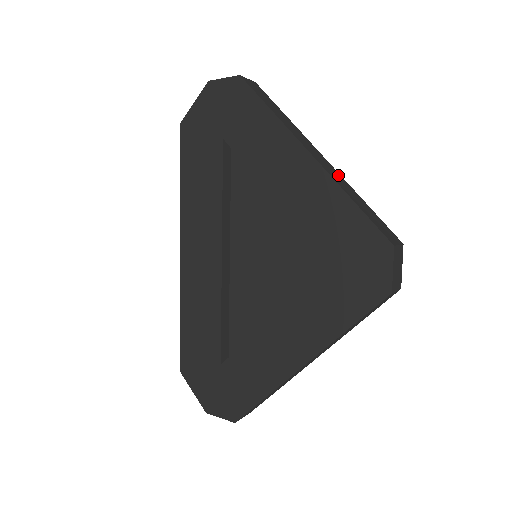
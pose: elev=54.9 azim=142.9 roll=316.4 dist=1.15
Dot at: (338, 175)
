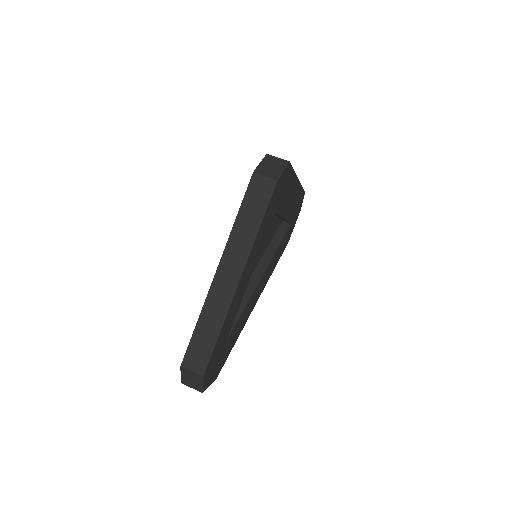
Dot at: occluded
